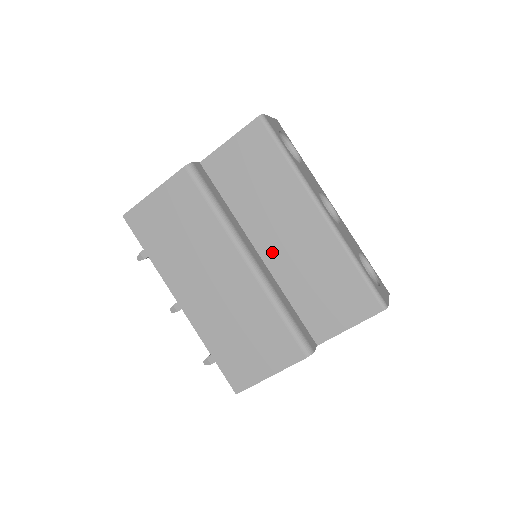
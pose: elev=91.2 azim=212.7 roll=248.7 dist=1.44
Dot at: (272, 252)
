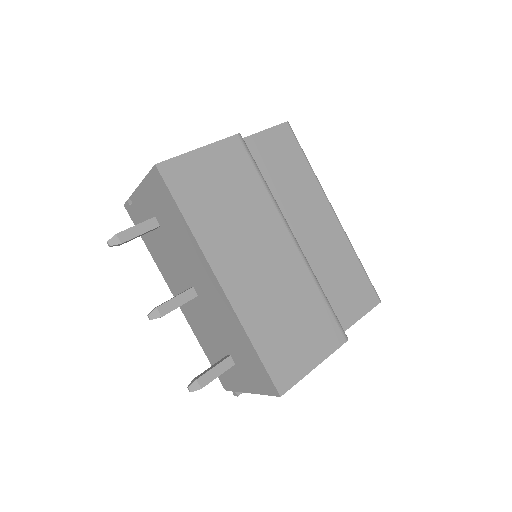
Dot at: occluded
